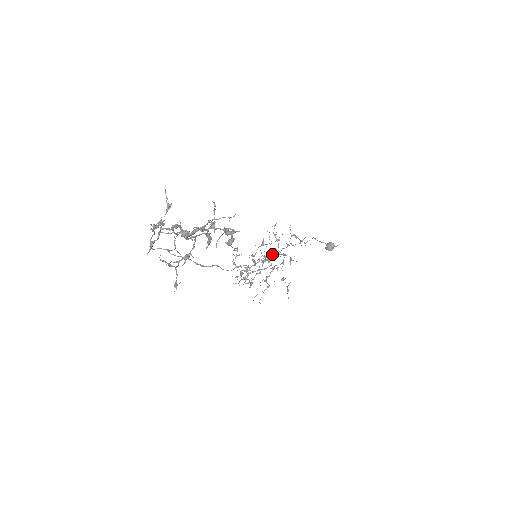
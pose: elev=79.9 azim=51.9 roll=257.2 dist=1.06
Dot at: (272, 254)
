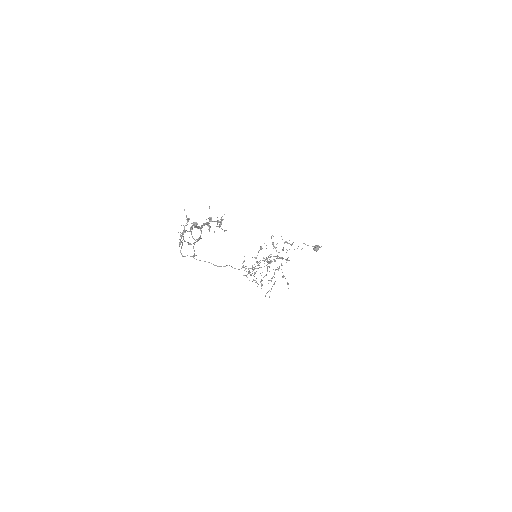
Dot at: (270, 256)
